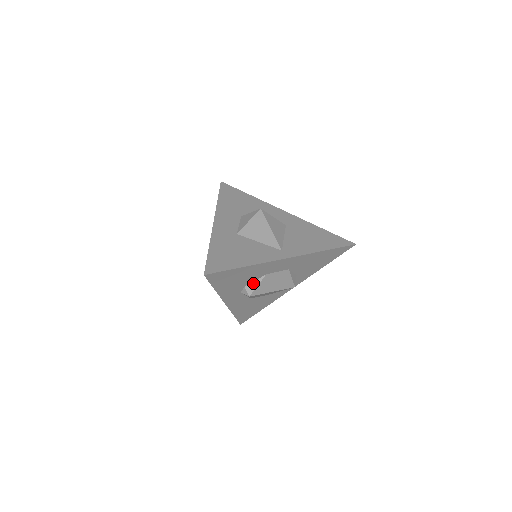
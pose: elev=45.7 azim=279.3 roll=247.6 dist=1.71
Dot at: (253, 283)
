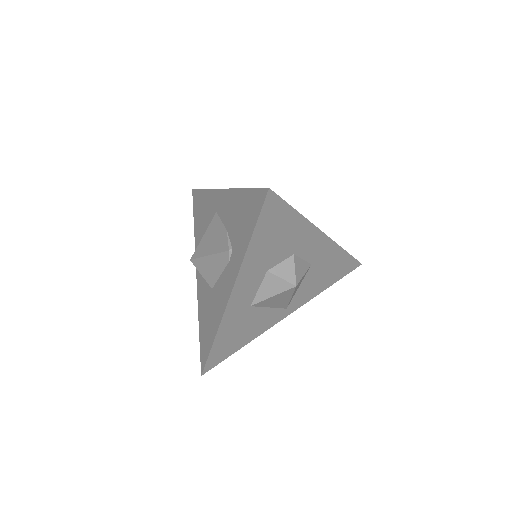
Dot at: occluded
